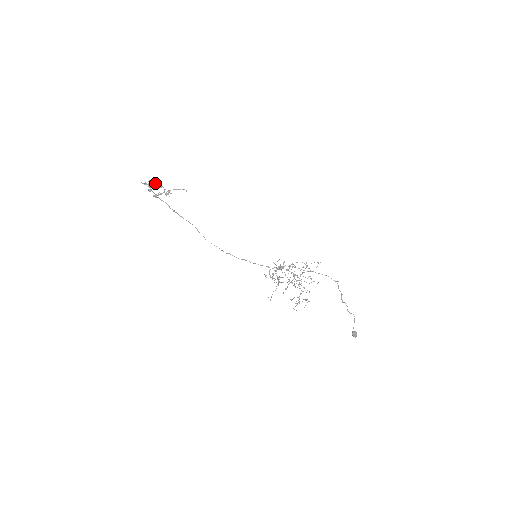
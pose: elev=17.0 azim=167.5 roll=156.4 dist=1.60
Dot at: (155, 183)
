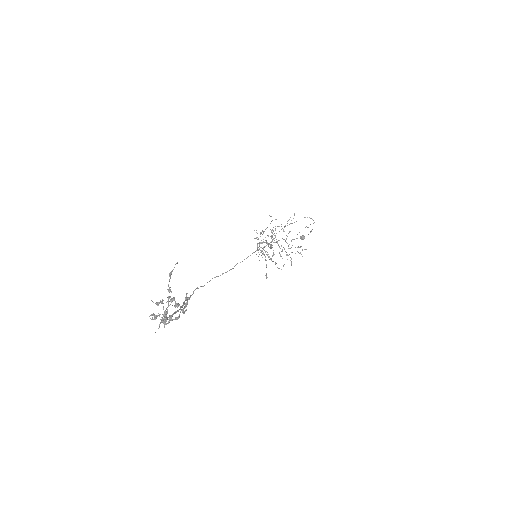
Dot at: occluded
